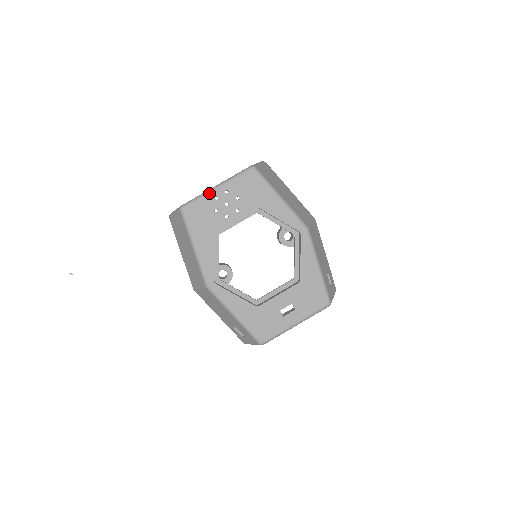
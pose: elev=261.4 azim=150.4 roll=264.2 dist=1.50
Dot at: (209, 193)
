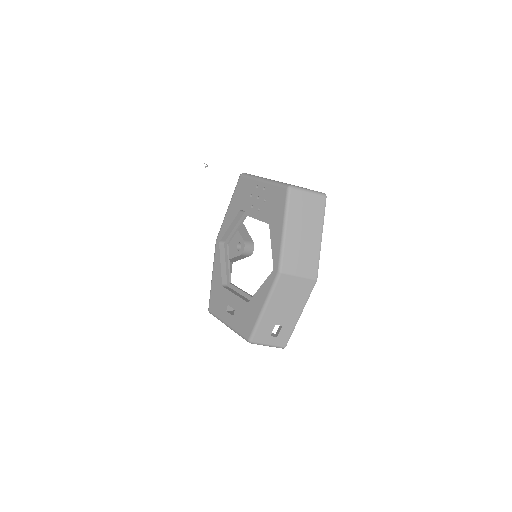
Dot at: (257, 179)
